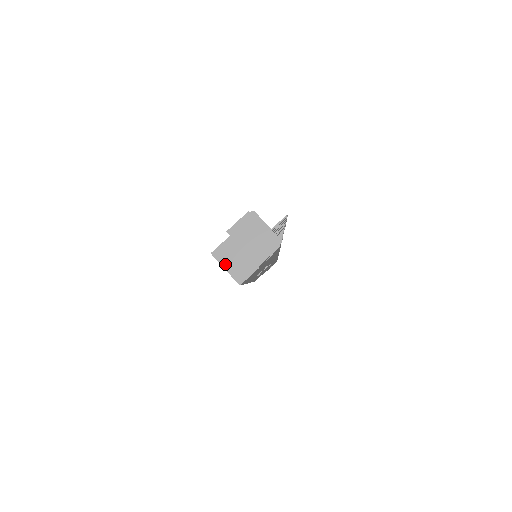
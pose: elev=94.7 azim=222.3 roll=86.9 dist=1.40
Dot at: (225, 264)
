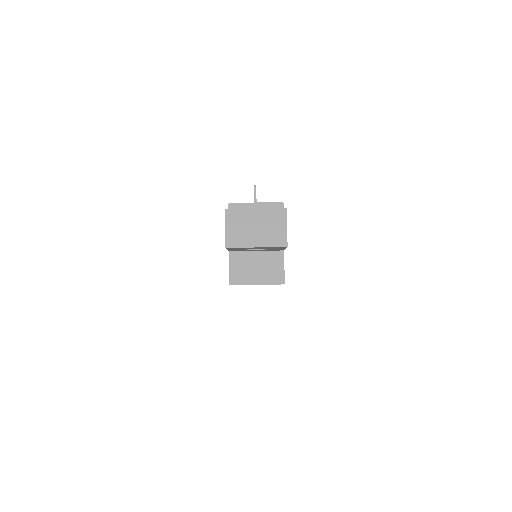
Dot at: (252, 280)
